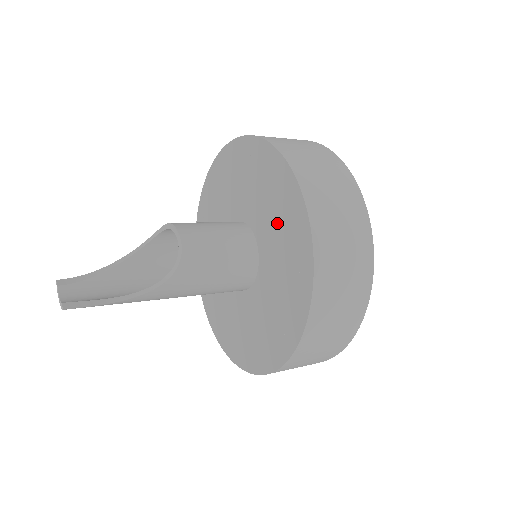
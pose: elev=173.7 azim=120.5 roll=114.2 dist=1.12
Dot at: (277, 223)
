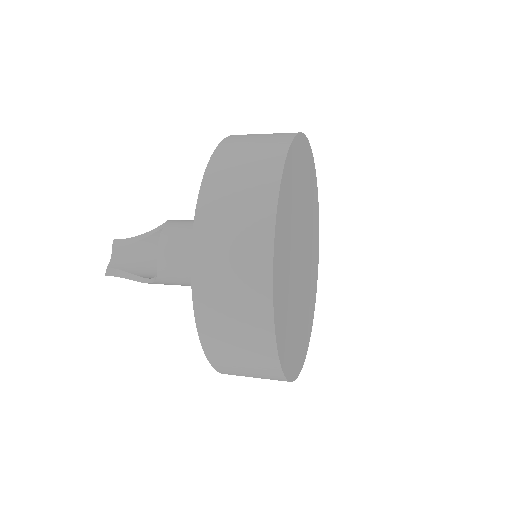
Dot at: occluded
